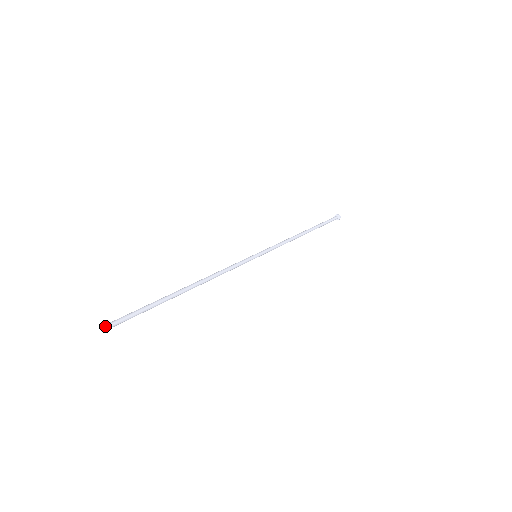
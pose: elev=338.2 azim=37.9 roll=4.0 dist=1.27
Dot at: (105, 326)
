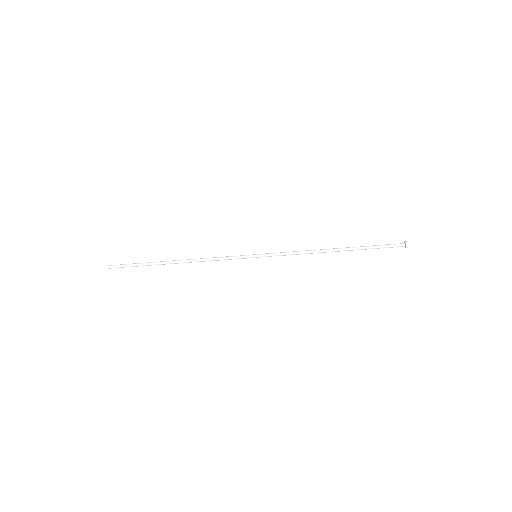
Dot at: (110, 265)
